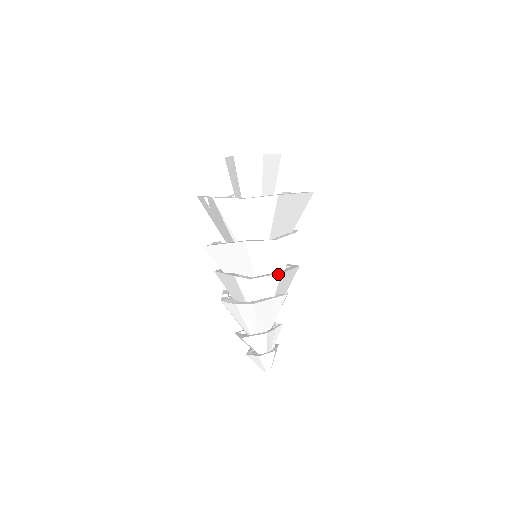
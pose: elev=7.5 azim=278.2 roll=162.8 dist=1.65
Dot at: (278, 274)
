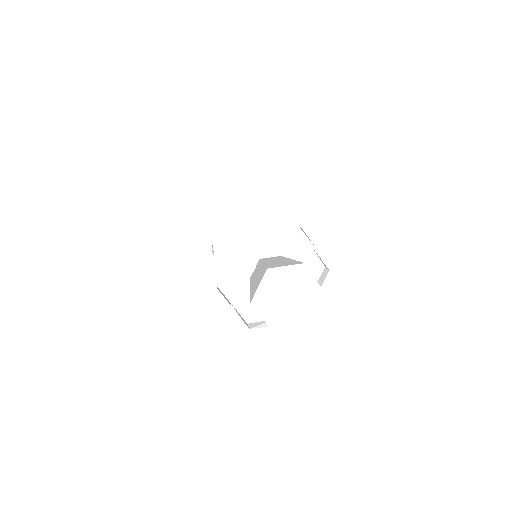
Dot at: occluded
